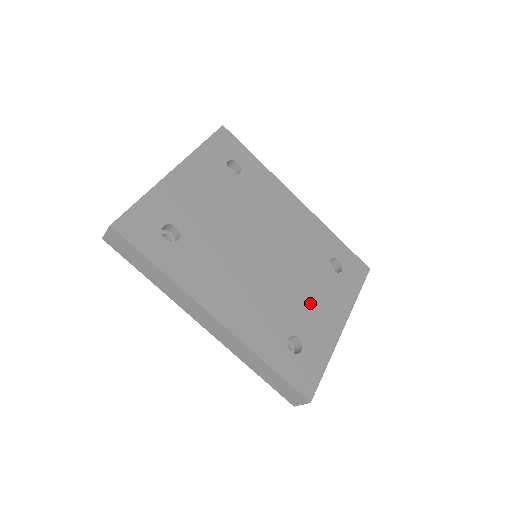
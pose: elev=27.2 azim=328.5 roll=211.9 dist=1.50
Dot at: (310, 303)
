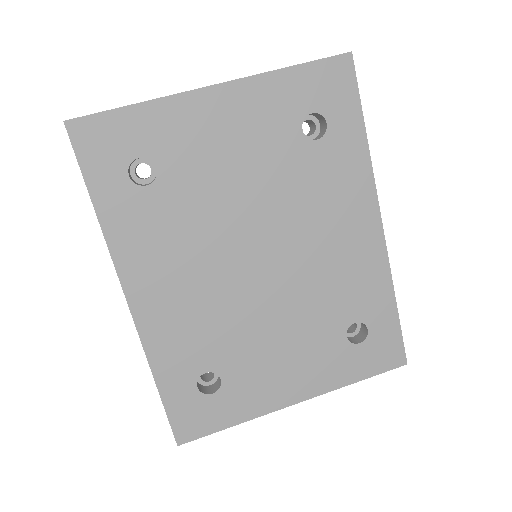
Dot at: (273, 353)
